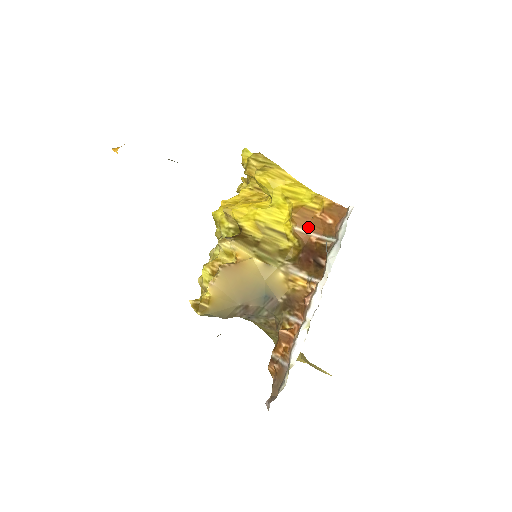
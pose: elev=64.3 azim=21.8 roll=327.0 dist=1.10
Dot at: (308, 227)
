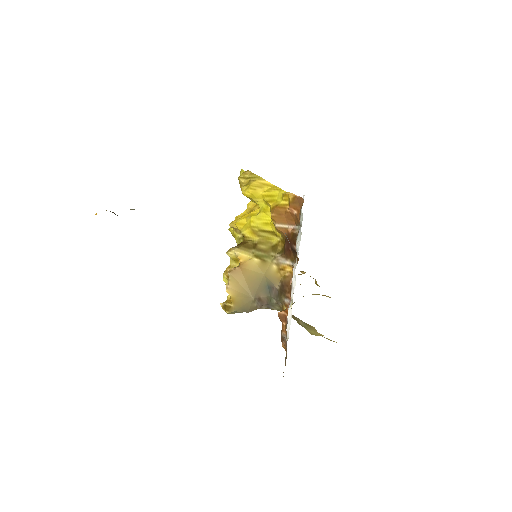
Dot at: (284, 222)
